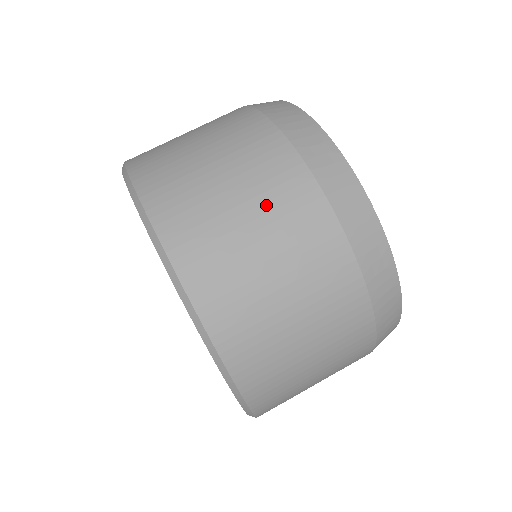
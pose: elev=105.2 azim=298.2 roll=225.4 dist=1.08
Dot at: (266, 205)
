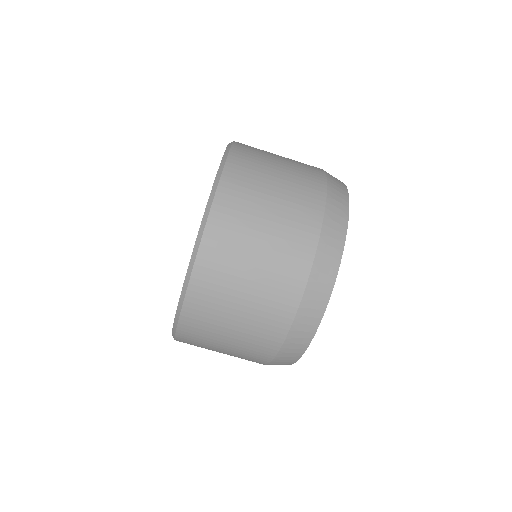
Dot at: (288, 202)
